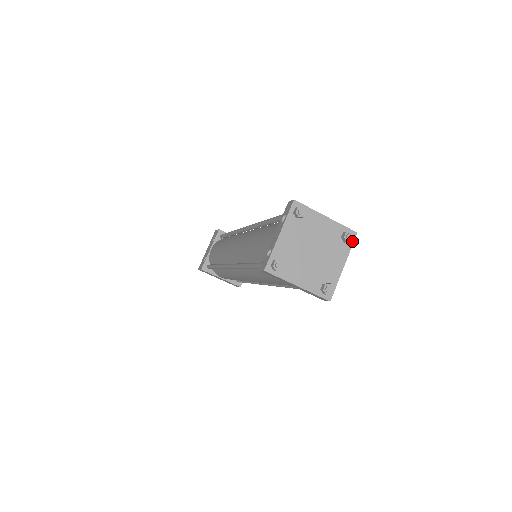
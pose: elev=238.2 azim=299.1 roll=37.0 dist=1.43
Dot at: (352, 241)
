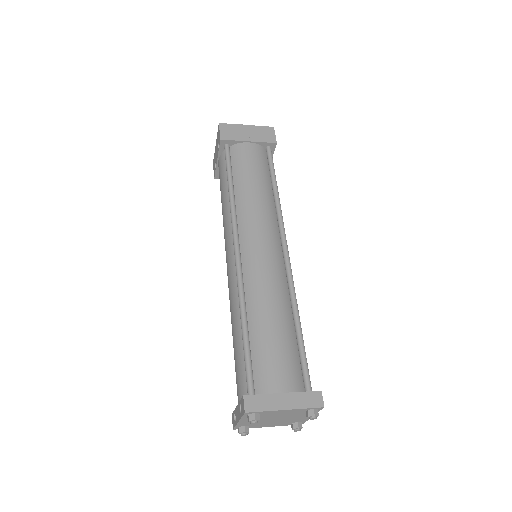
Dot at: occluded
